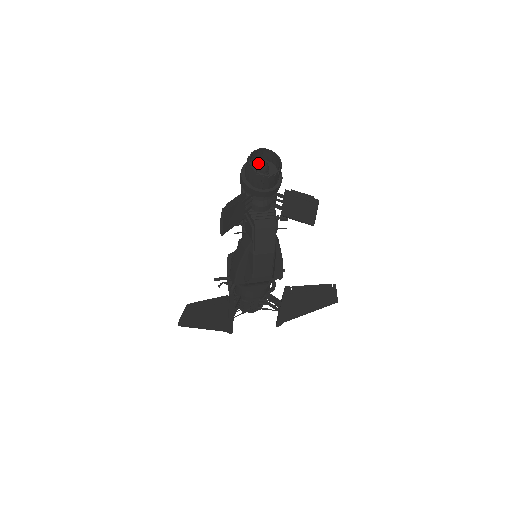
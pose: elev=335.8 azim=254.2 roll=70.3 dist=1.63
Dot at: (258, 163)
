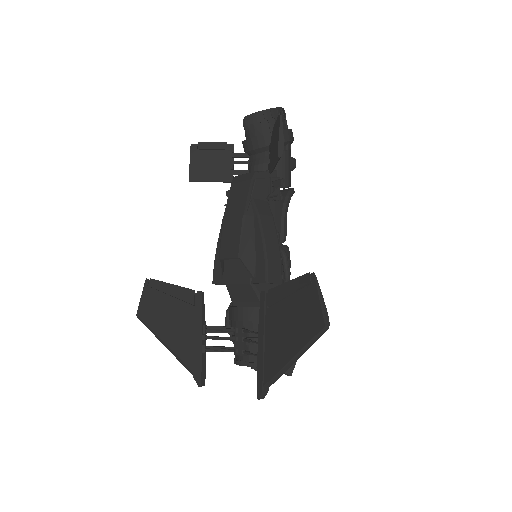
Dot at: occluded
